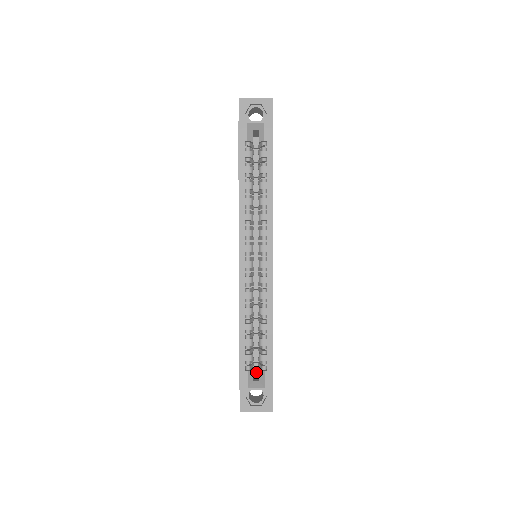
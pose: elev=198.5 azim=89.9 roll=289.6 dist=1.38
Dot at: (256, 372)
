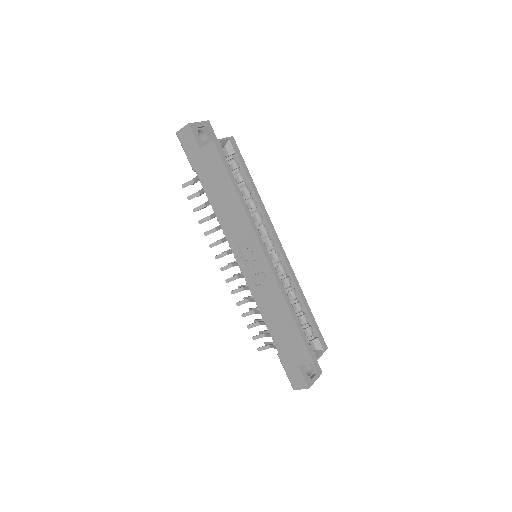
Dot at: occluded
